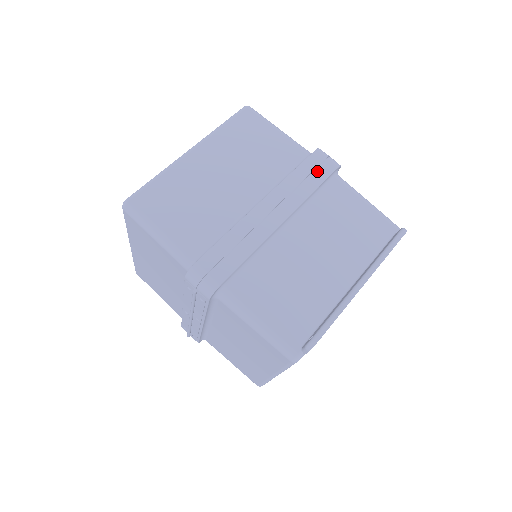
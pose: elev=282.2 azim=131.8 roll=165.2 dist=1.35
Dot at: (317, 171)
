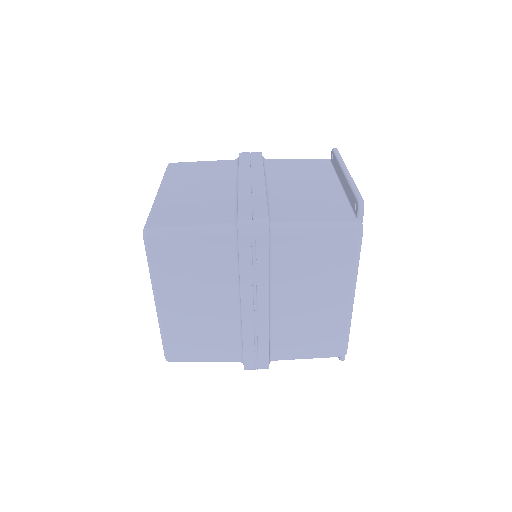
Dot at: (252, 158)
